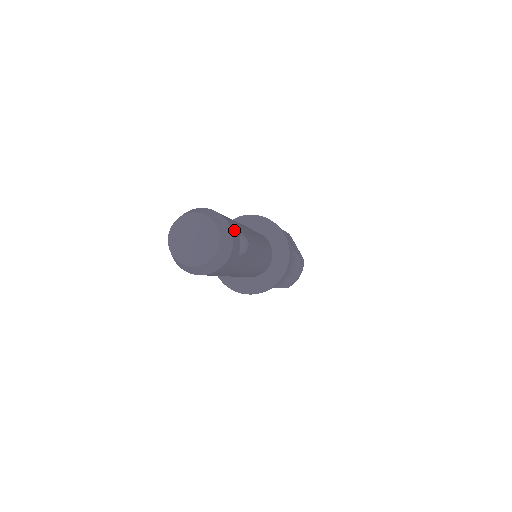
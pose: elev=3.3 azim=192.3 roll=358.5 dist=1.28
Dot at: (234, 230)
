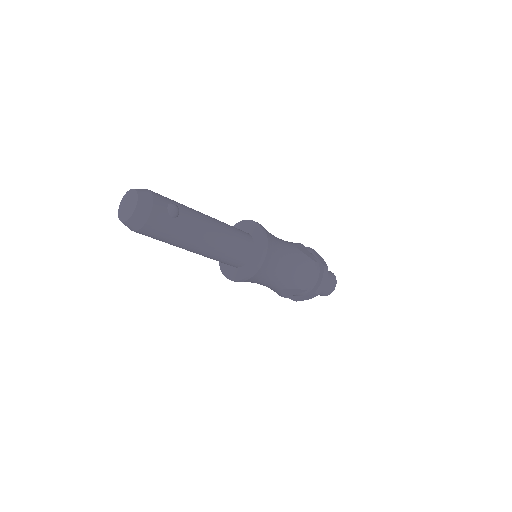
Dot at: (159, 198)
